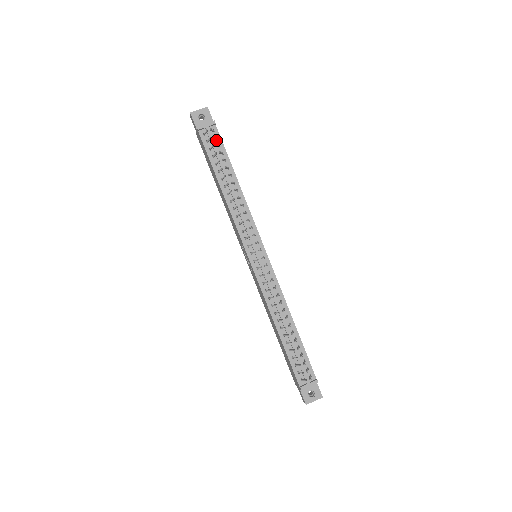
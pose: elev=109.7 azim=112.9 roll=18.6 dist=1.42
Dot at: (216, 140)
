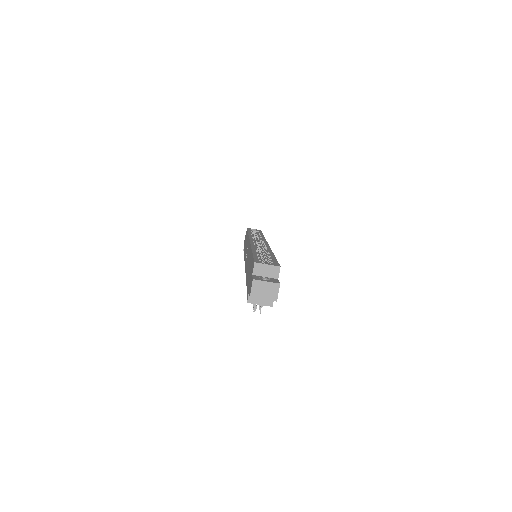
Dot at: occluded
